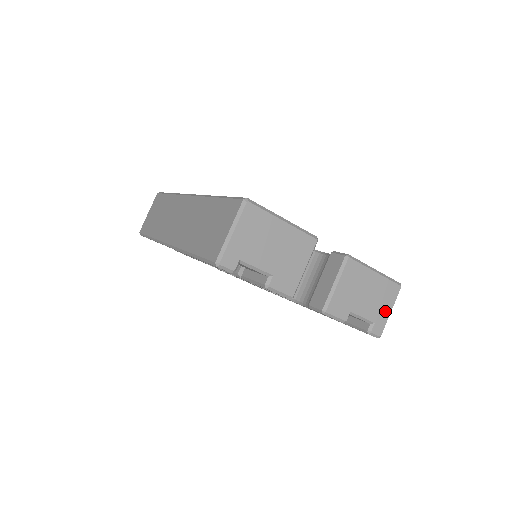
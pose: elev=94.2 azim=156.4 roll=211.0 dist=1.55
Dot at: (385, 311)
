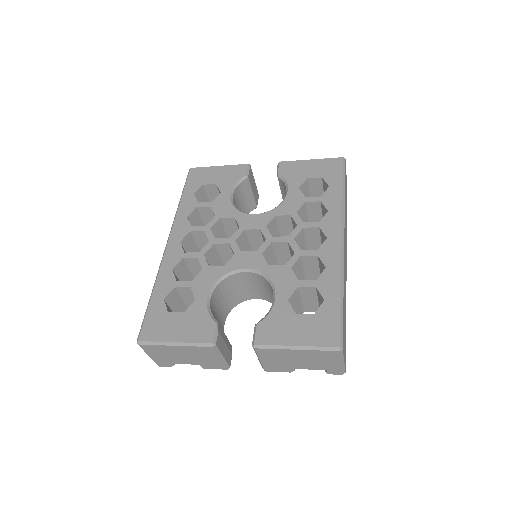
Dot at: (333, 364)
